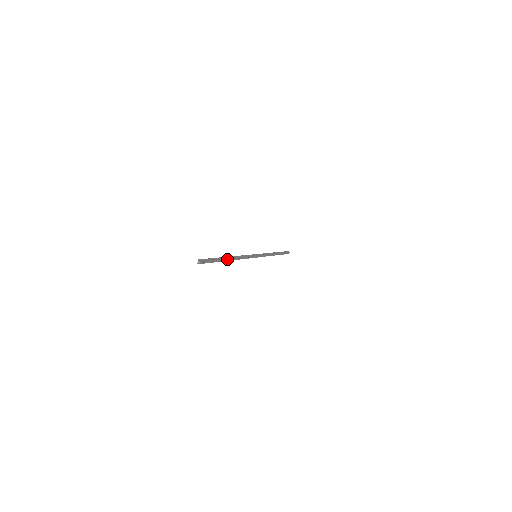
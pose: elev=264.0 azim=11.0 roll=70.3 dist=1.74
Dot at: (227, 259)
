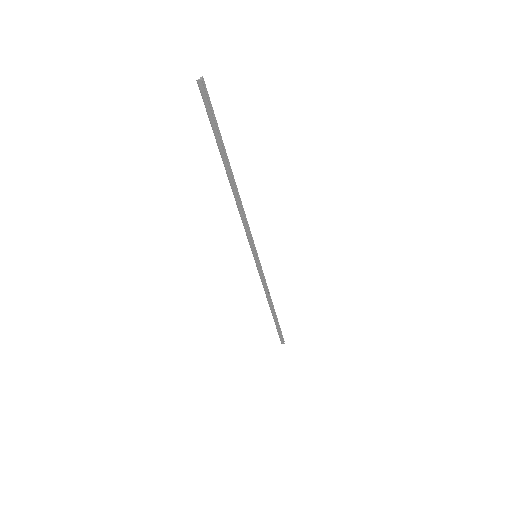
Dot at: (230, 169)
